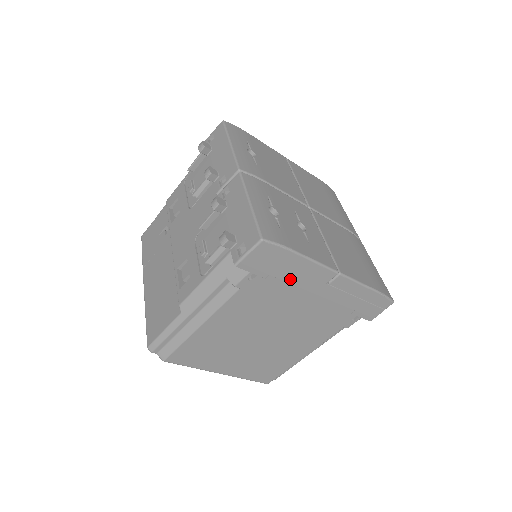
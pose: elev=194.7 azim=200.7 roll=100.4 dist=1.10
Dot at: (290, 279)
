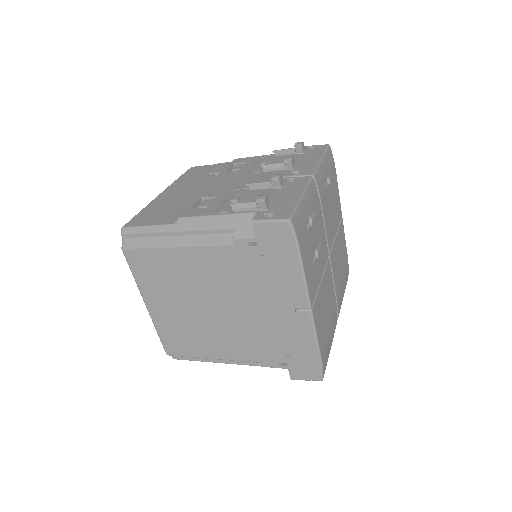
Dot at: (275, 276)
